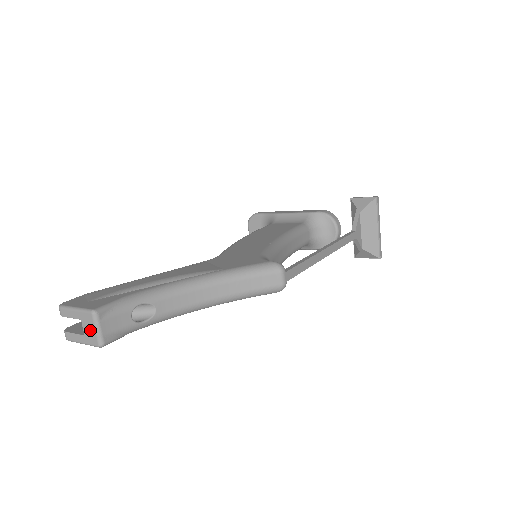
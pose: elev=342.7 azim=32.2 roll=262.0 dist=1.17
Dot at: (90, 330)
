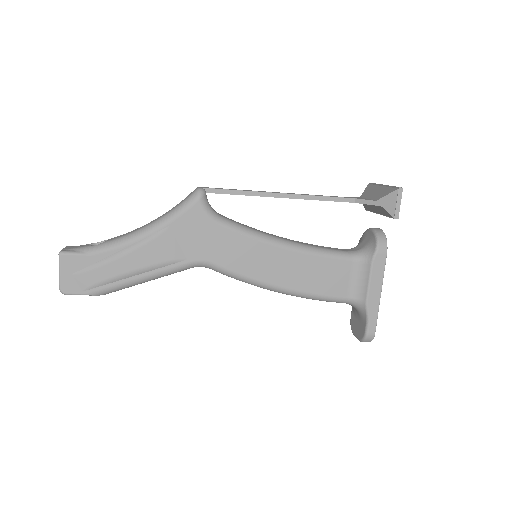
Dot at: occluded
